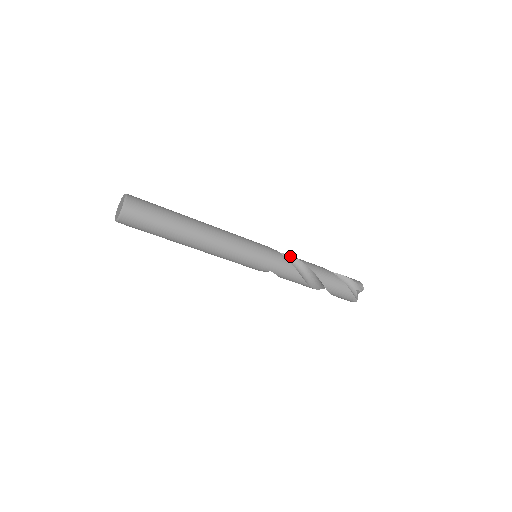
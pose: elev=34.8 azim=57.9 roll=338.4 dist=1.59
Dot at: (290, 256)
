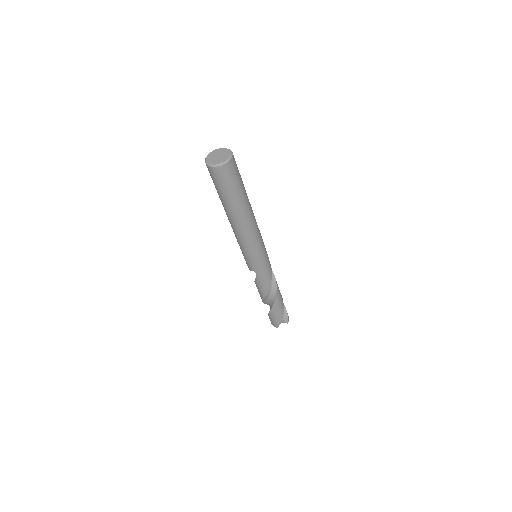
Dot at: (272, 271)
